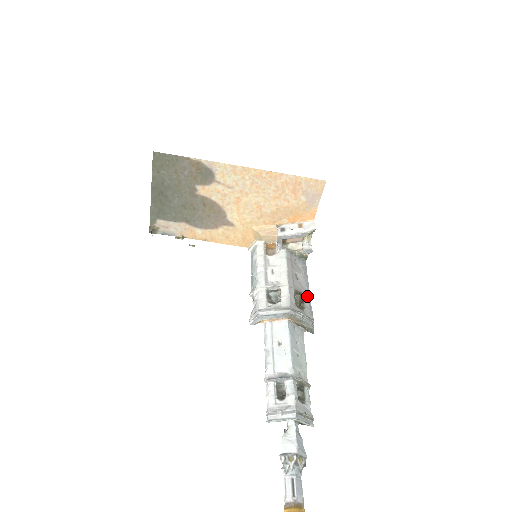
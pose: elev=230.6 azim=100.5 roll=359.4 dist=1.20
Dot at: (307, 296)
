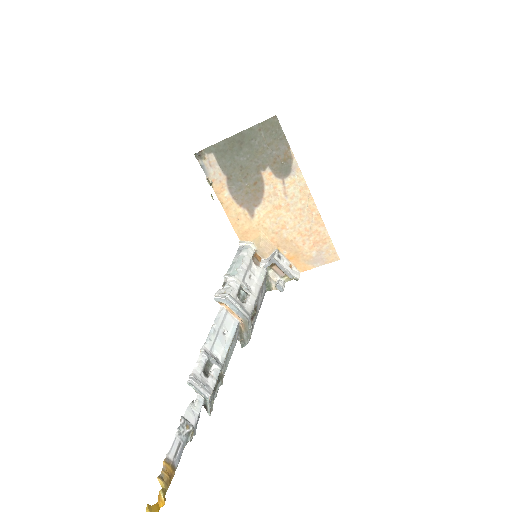
Dot at: (256, 317)
